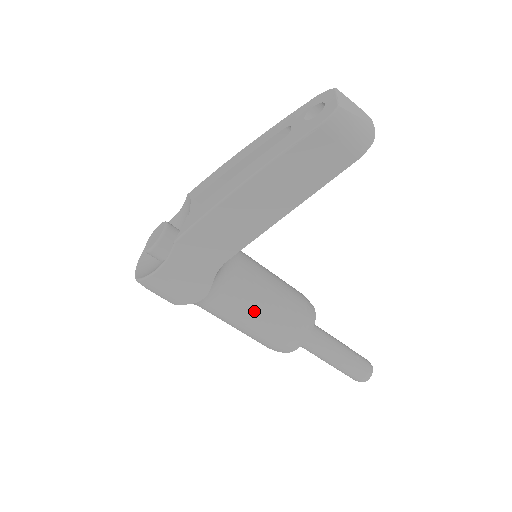
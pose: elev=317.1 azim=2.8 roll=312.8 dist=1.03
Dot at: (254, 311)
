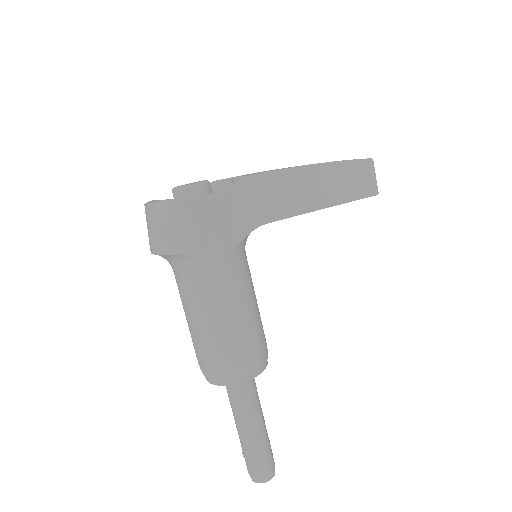
Dot at: (248, 301)
